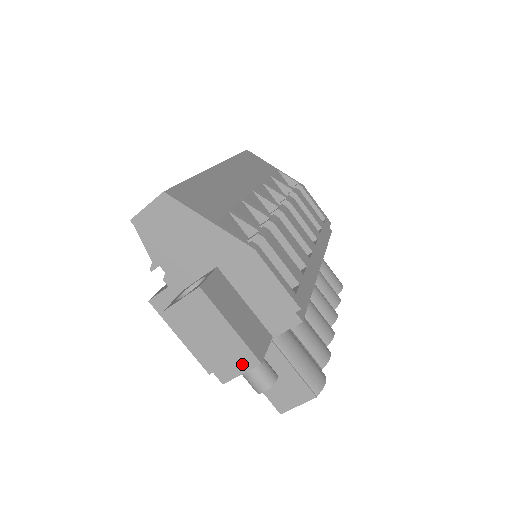
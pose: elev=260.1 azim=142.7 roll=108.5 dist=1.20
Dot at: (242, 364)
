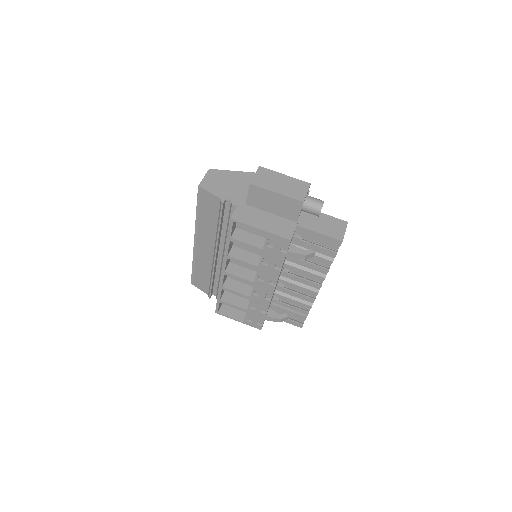
Dot at: (303, 188)
